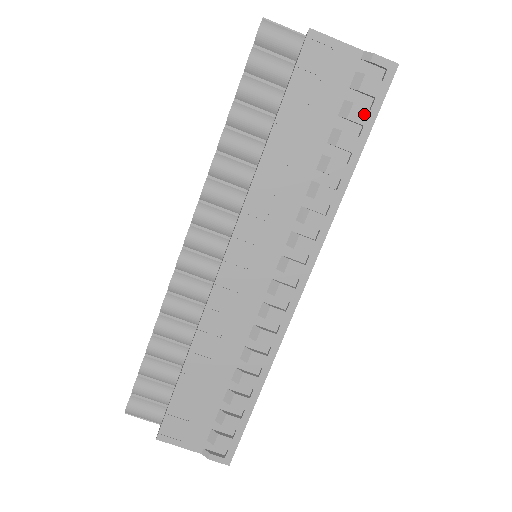
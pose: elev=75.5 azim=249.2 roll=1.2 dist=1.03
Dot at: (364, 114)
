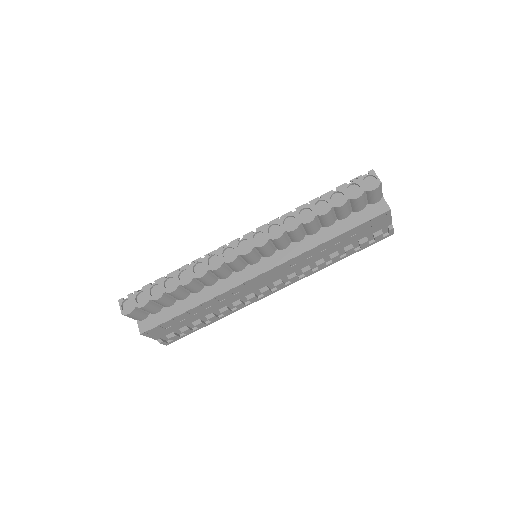
Dot at: (366, 245)
